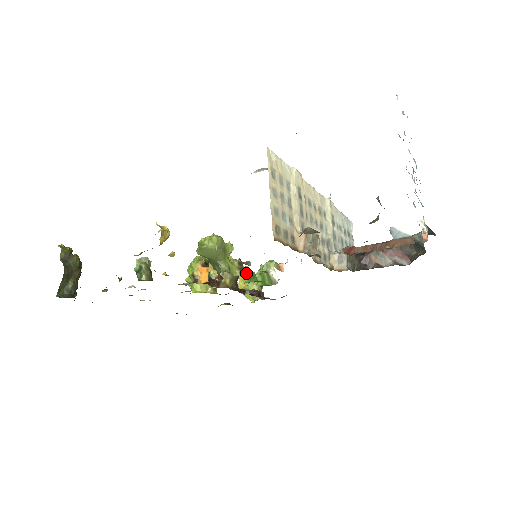
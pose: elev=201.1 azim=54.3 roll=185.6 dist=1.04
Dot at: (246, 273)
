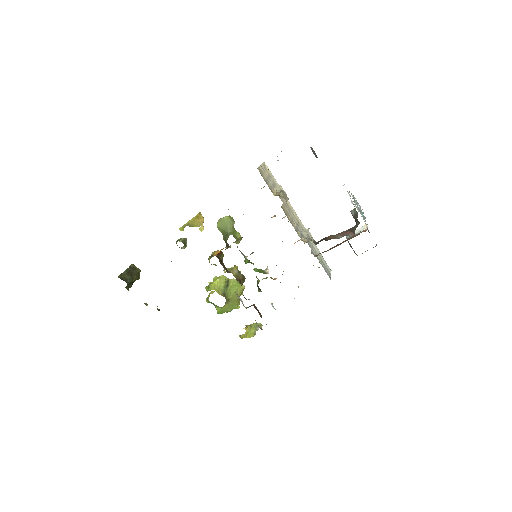
Dot at: (247, 259)
